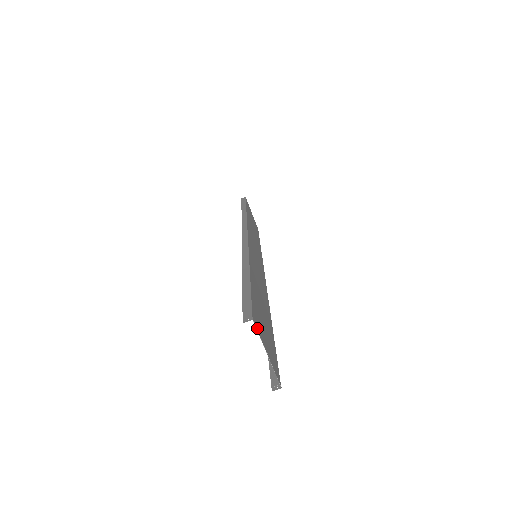
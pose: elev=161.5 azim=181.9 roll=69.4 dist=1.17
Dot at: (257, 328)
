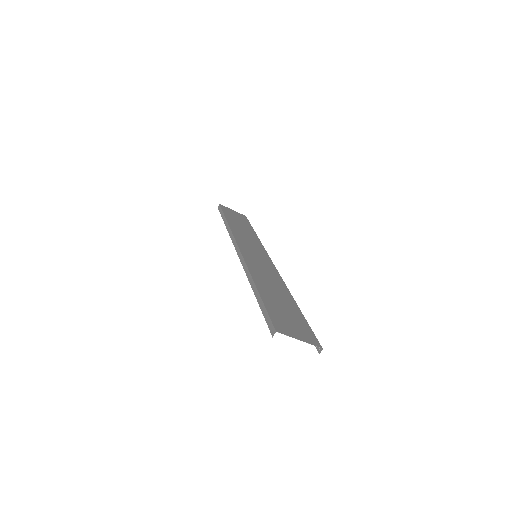
Dot at: (282, 332)
